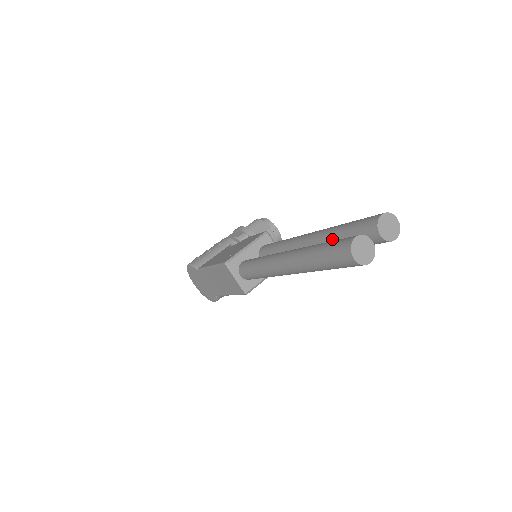
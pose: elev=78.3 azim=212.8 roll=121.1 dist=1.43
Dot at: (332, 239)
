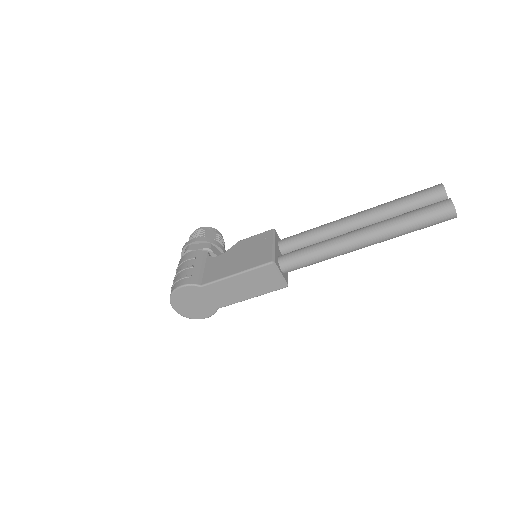
Dot at: (395, 212)
